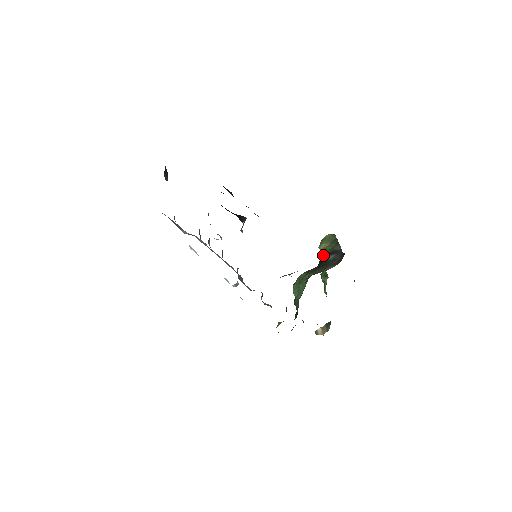
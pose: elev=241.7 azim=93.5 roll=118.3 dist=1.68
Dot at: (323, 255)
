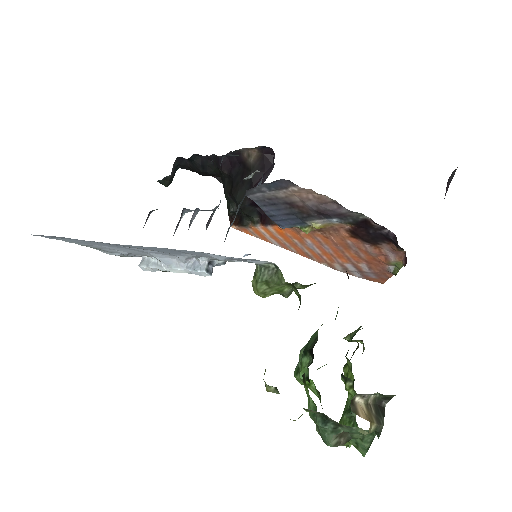
Dot at: (356, 332)
